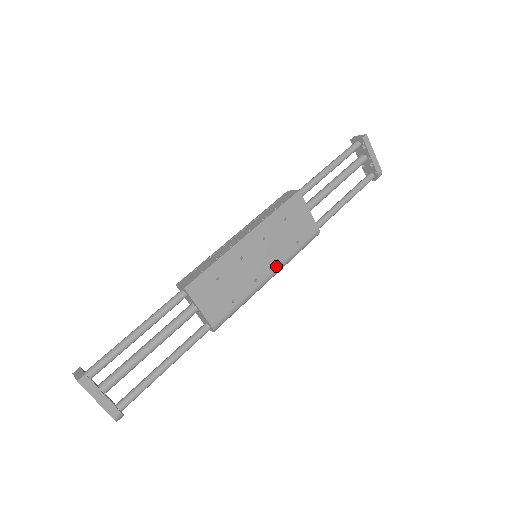
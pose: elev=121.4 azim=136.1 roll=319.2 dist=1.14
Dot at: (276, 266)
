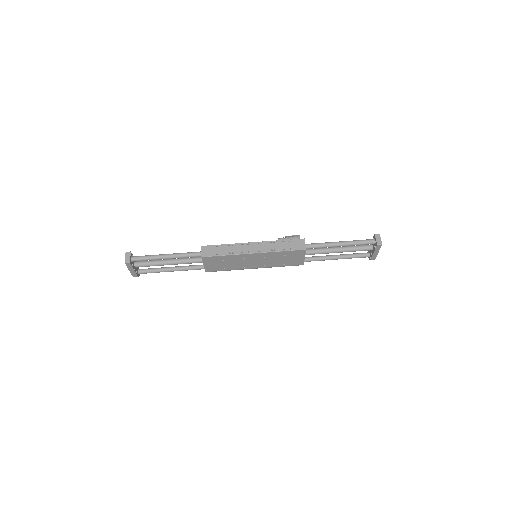
Dot at: (262, 267)
